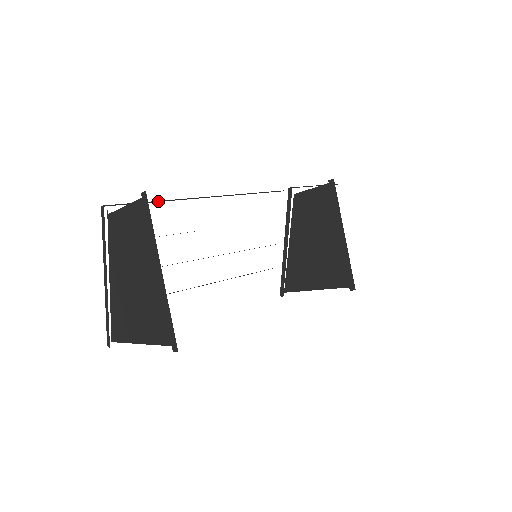
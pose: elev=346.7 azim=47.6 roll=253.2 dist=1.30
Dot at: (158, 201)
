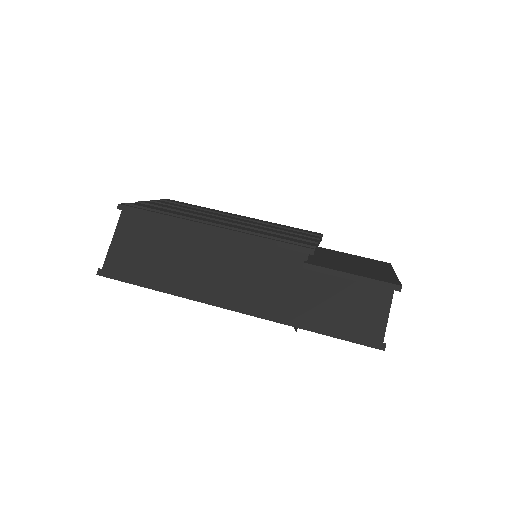
Dot at: (161, 217)
